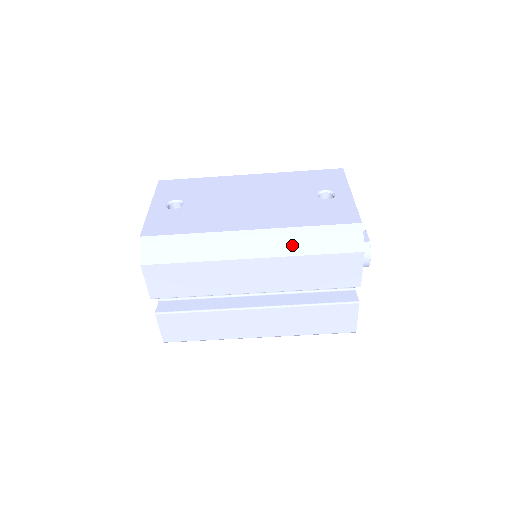
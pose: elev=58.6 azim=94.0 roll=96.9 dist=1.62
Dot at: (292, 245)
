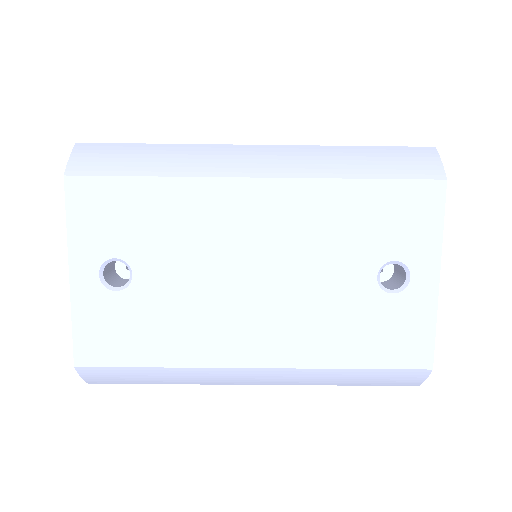
Dot at: (316, 381)
